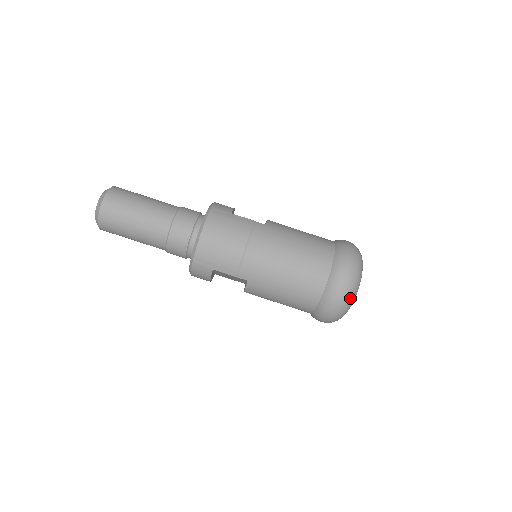
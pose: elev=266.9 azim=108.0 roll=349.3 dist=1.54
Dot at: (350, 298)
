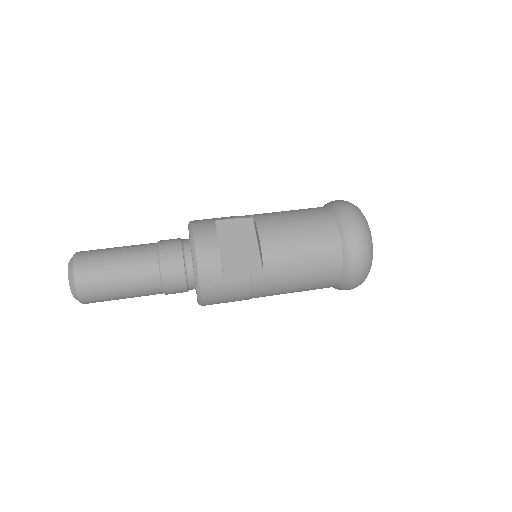
Dot at: occluded
